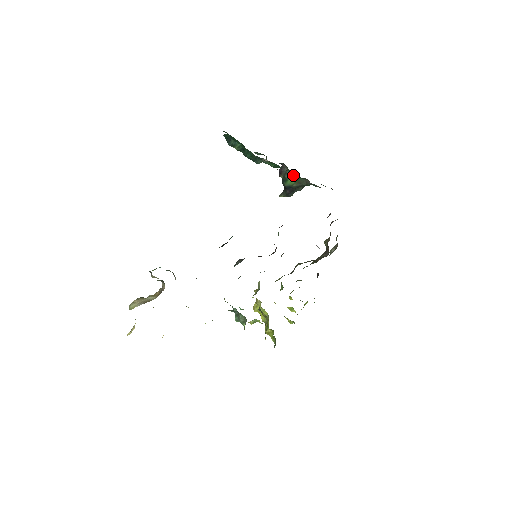
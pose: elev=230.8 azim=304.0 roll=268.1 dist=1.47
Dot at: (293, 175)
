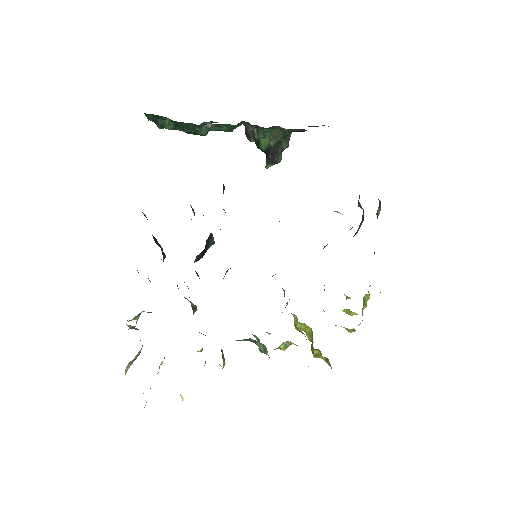
Dot at: (260, 130)
